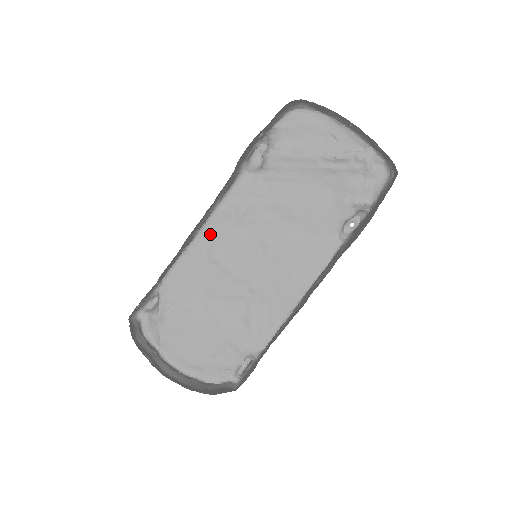
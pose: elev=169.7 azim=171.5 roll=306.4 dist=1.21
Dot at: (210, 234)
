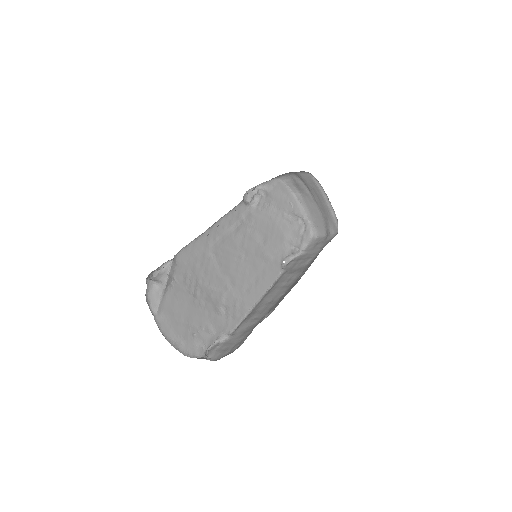
Dot at: (213, 234)
